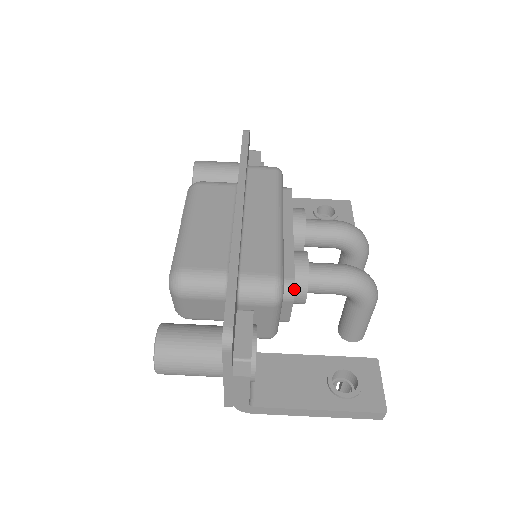
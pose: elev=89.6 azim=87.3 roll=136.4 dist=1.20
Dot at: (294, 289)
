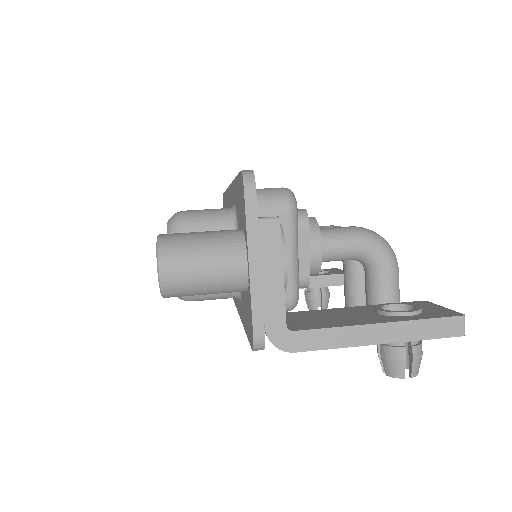
Dot at: (307, 213)
